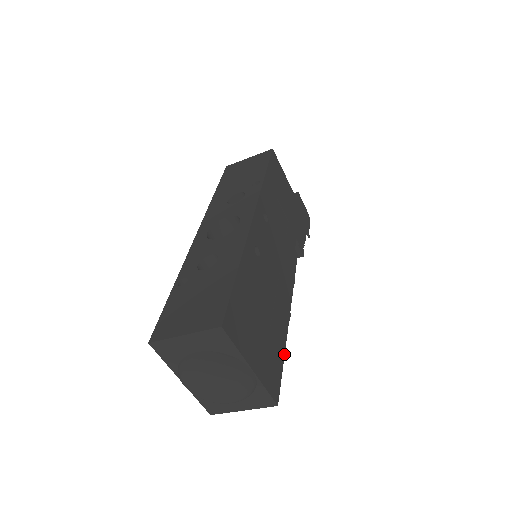
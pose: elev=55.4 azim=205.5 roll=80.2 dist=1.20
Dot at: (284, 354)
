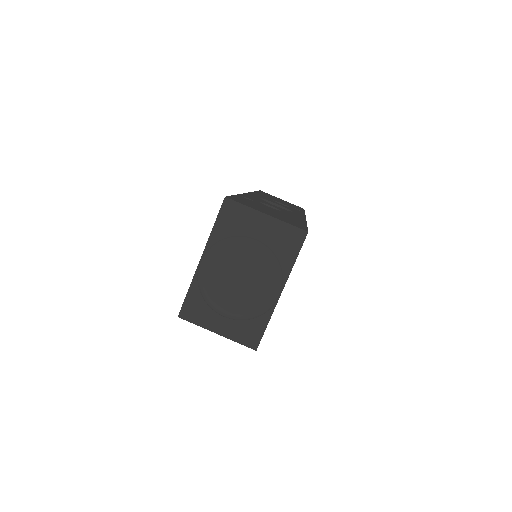
Dot at: occluded
